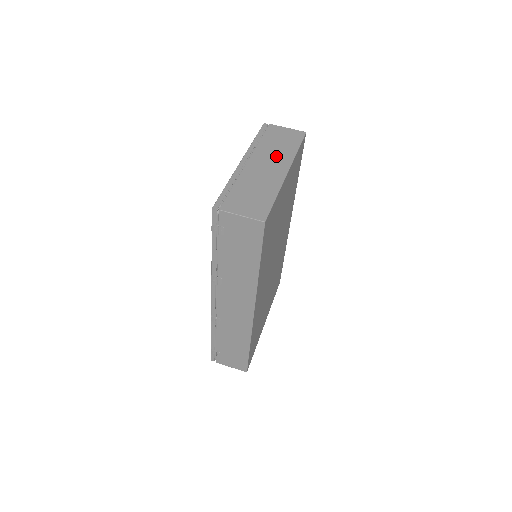
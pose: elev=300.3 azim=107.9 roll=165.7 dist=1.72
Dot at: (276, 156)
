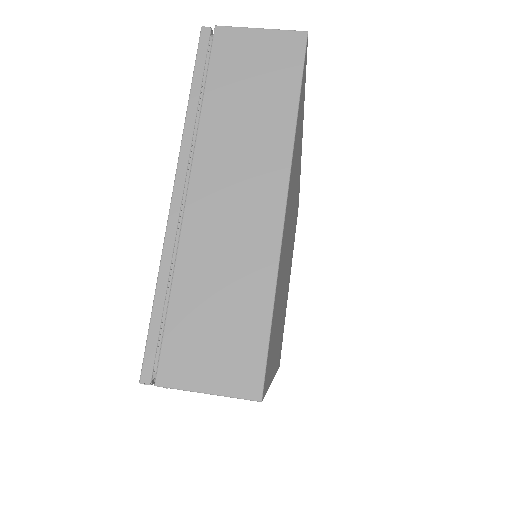
Dot at: (250, 152)
